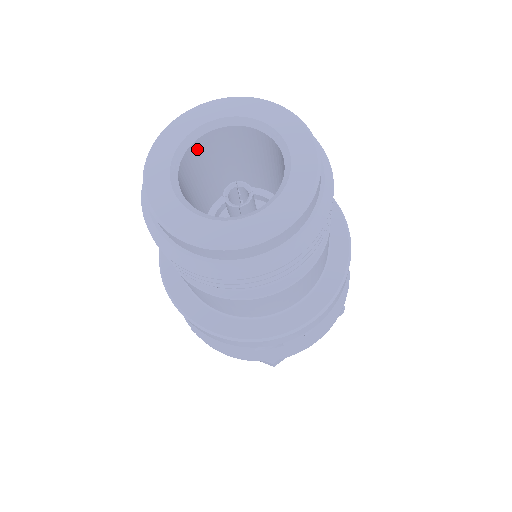
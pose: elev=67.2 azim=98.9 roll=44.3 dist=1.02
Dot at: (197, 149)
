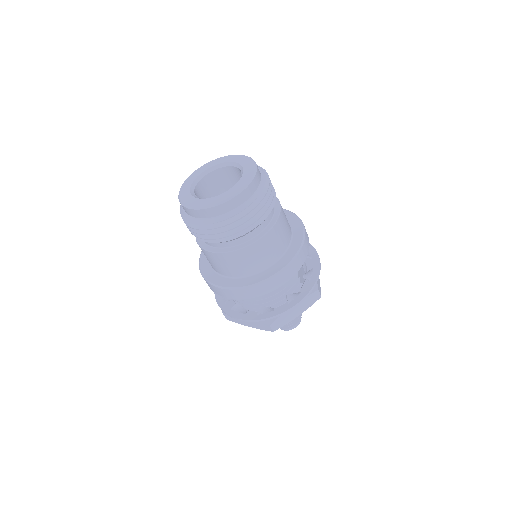
Dot at: (207, 181)
